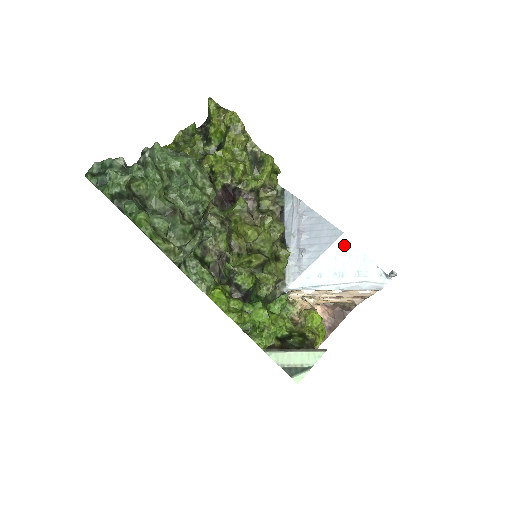
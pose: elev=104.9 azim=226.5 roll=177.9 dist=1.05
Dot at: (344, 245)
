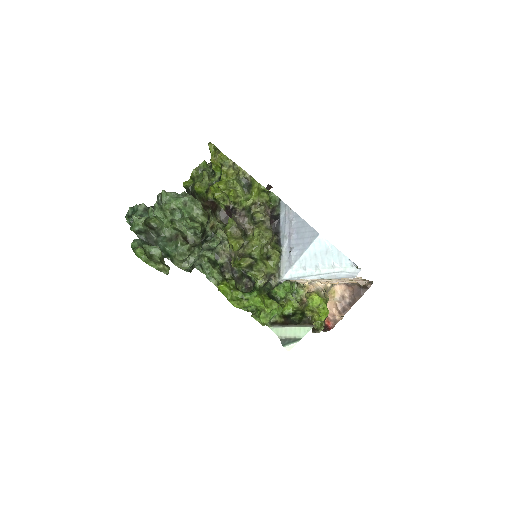
Dot at: (321, 244)
